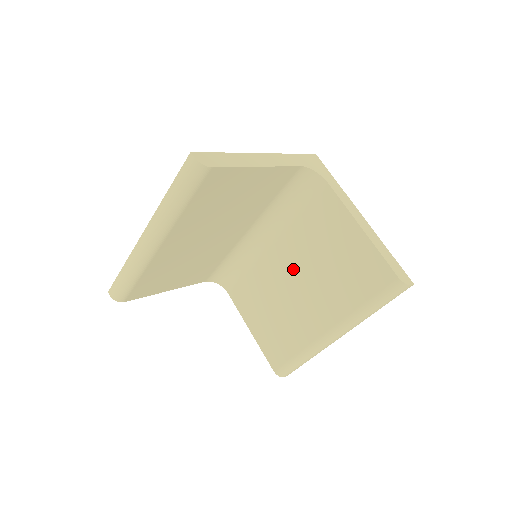
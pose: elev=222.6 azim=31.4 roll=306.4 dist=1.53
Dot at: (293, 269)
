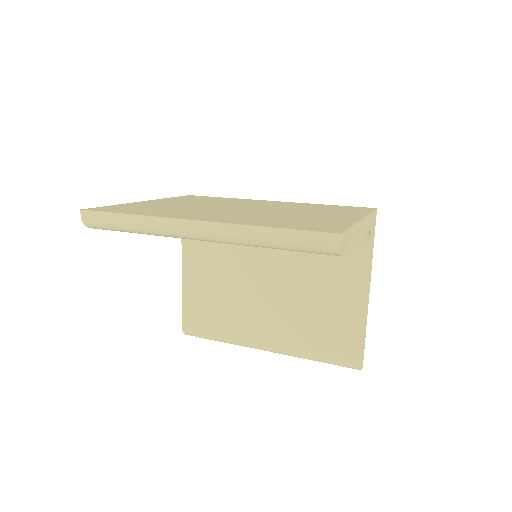
Dot at: (273, 278)
